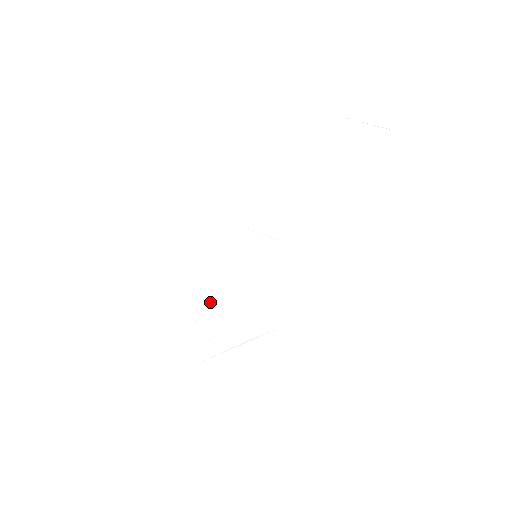
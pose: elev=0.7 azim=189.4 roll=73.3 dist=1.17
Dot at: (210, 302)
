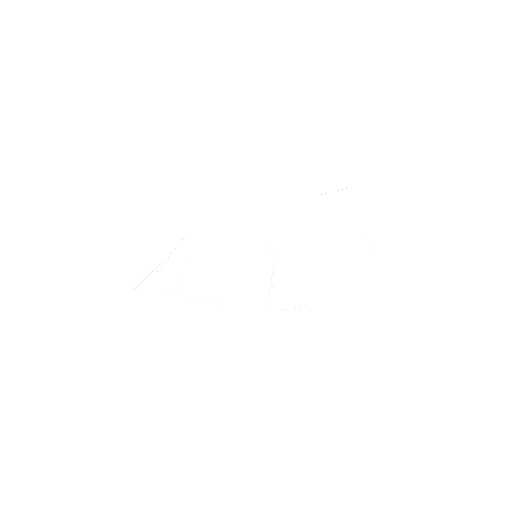
Dot at: (204, 259)
